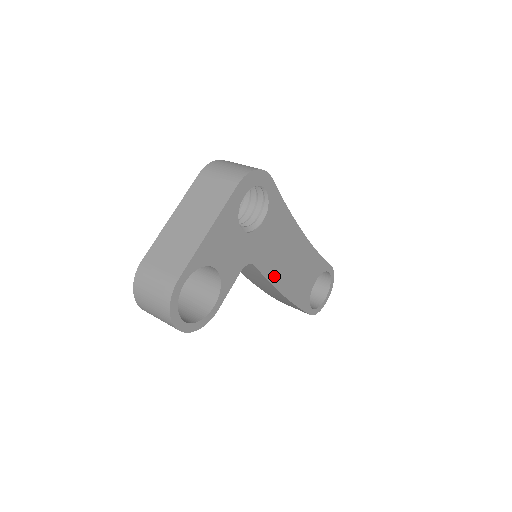
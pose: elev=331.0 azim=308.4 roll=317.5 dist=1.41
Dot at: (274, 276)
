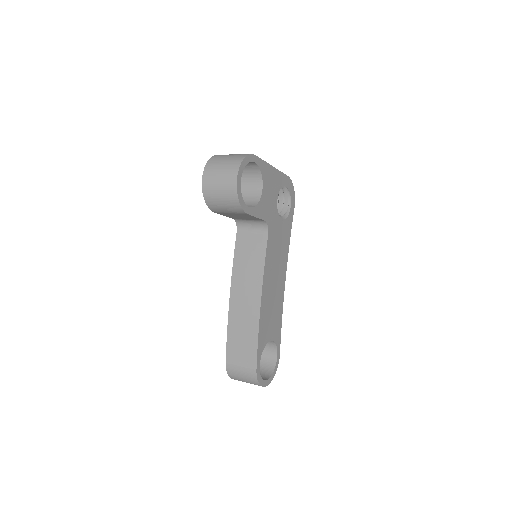
Dot at: (267, 269)
